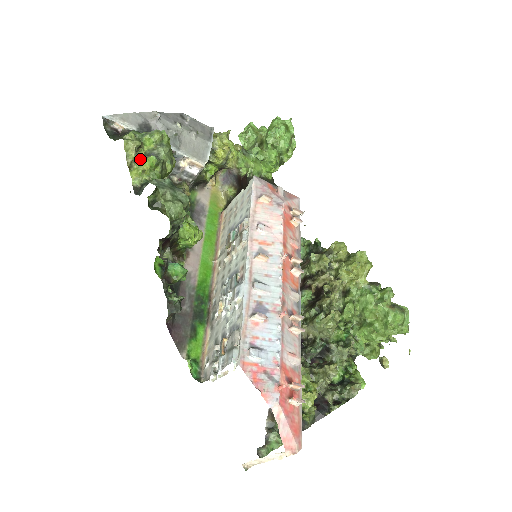
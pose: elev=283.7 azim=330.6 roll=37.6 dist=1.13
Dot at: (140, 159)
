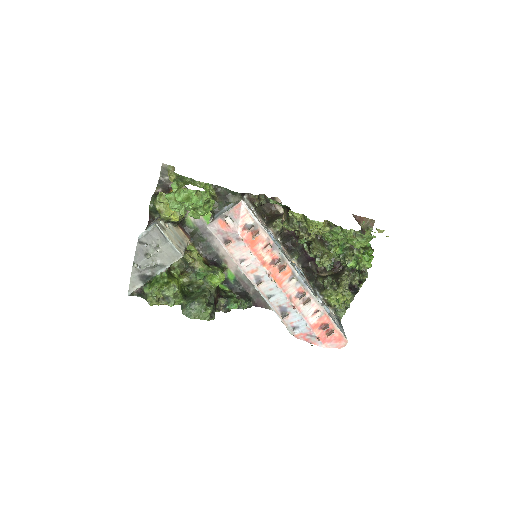
Dot at: (166, 303)
